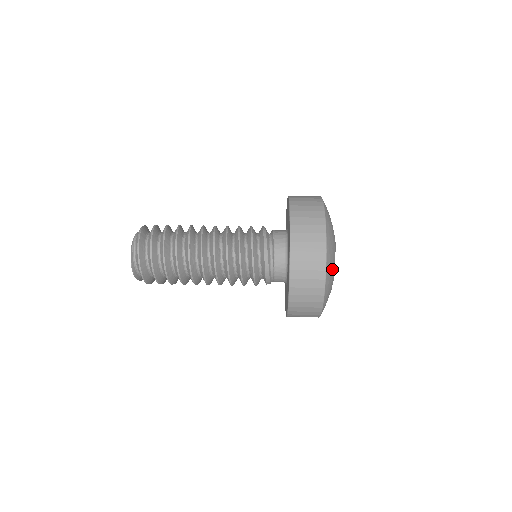
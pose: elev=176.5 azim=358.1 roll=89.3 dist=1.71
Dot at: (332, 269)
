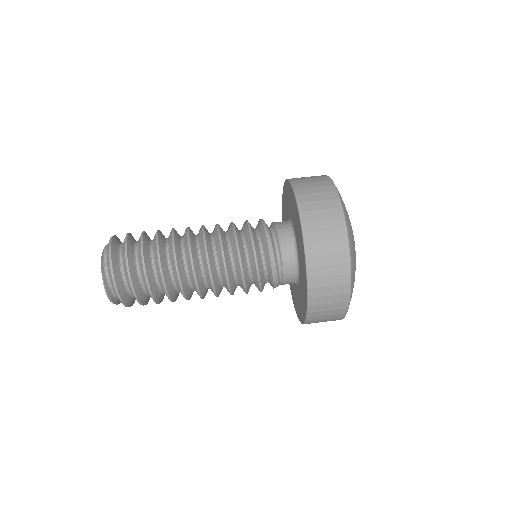
Dot at: (354, 252)
